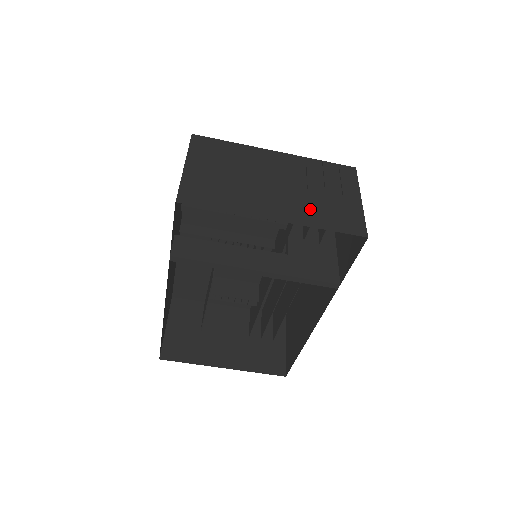
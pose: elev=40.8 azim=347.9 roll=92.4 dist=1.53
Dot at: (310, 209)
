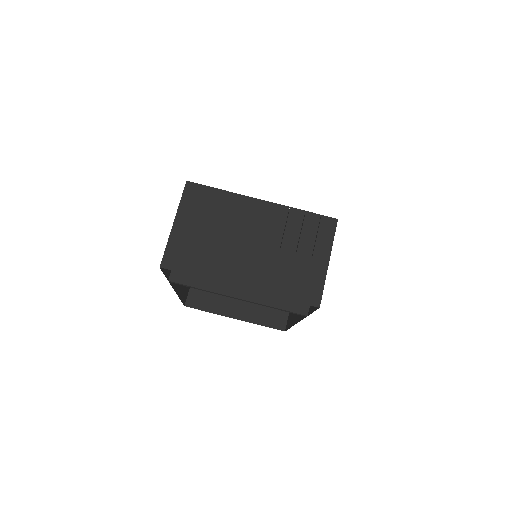
Dot at: (275, 274)
